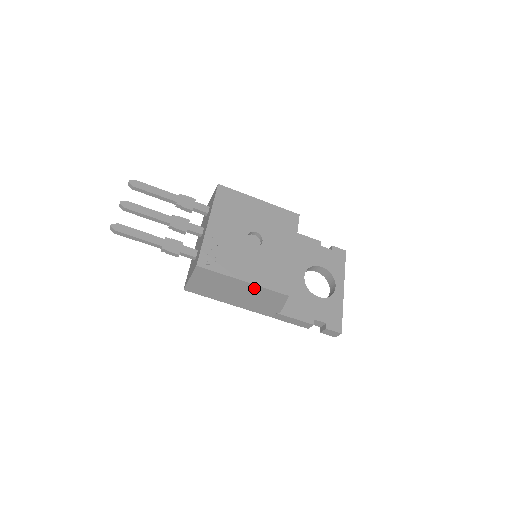
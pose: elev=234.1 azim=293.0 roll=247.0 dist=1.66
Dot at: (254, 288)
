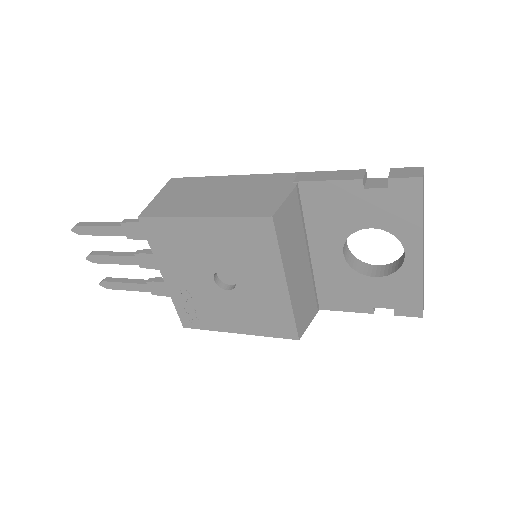
Dot at: occluded
